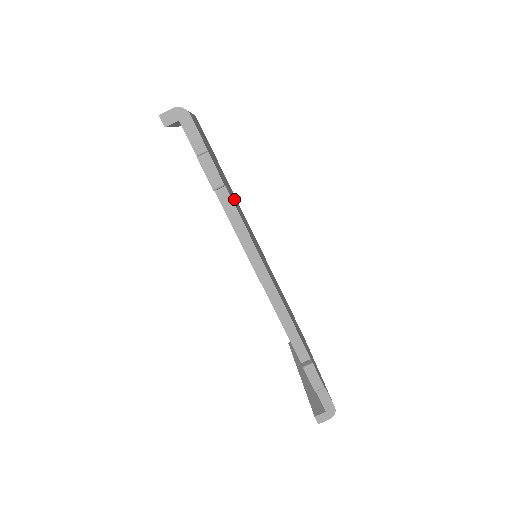
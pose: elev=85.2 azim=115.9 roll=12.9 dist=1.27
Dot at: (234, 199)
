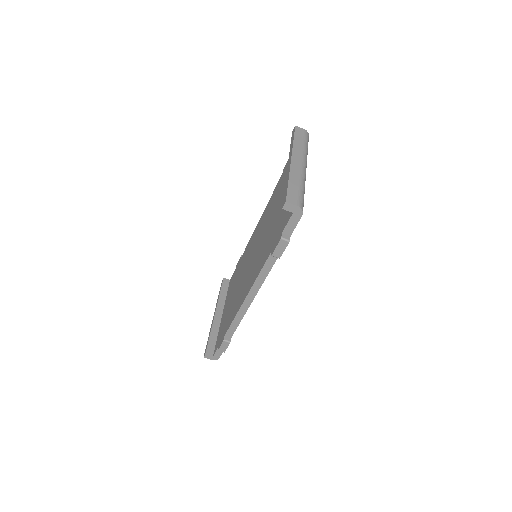
Dot at: occluded
